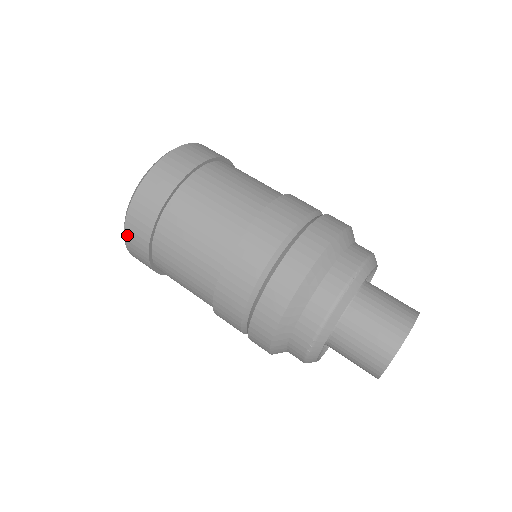
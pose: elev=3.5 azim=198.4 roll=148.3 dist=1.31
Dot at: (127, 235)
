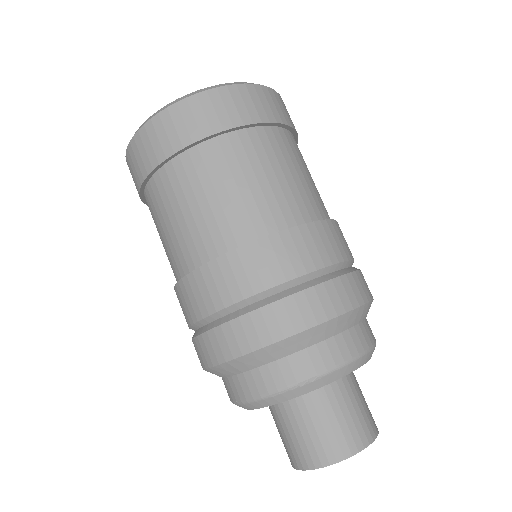
Dot at: (128, 166)
